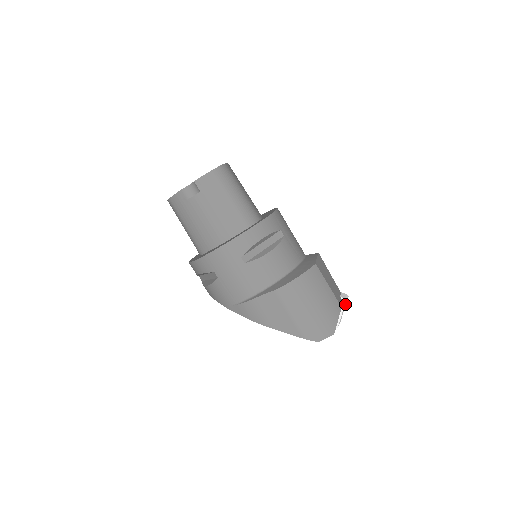
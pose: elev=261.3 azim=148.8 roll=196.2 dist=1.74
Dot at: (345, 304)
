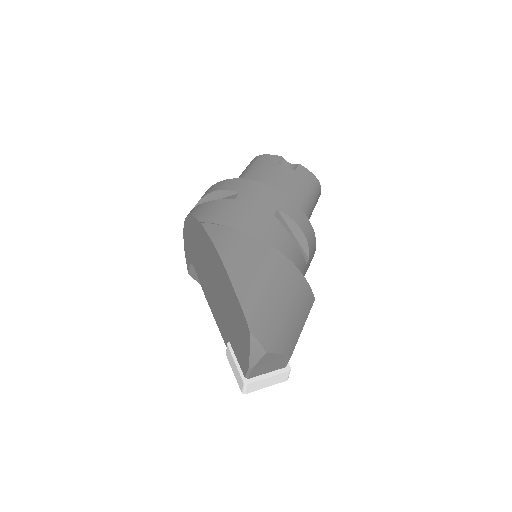
Dot at: (280, 377)
